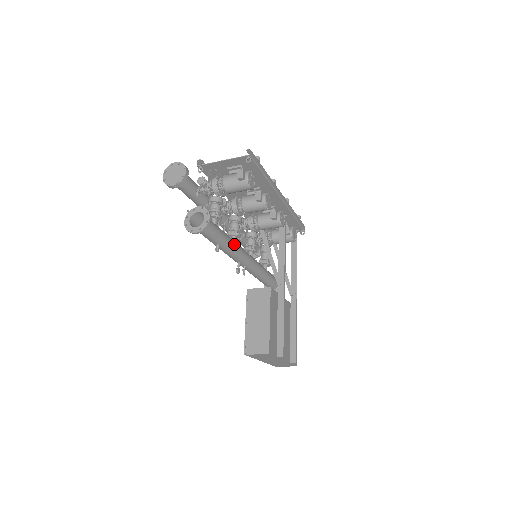
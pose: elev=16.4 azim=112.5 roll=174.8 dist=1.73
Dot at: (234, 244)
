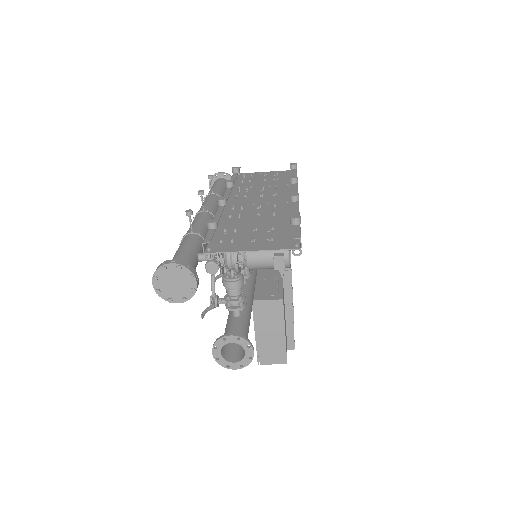
Dot at: (252, 300)
